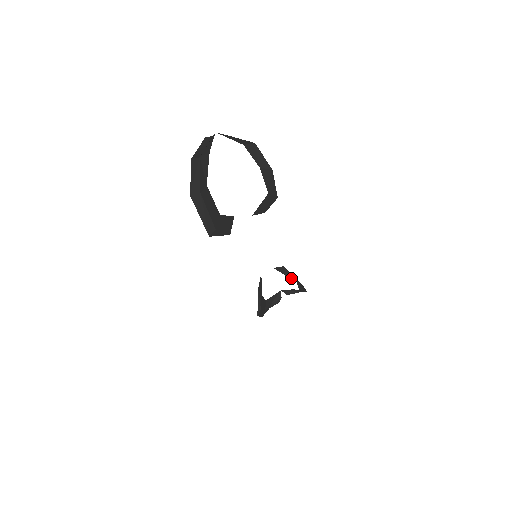
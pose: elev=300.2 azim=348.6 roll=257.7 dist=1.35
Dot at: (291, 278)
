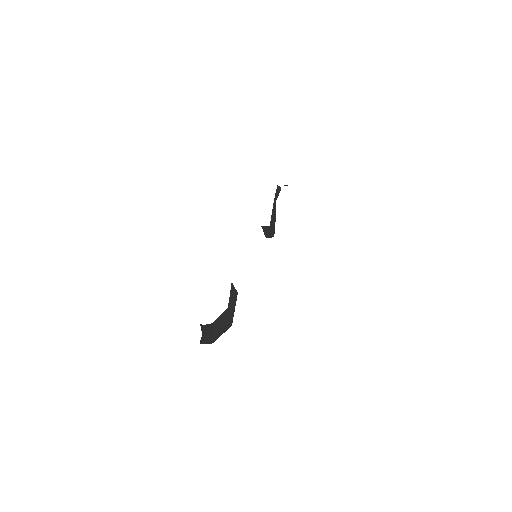
Dot at: occluded
